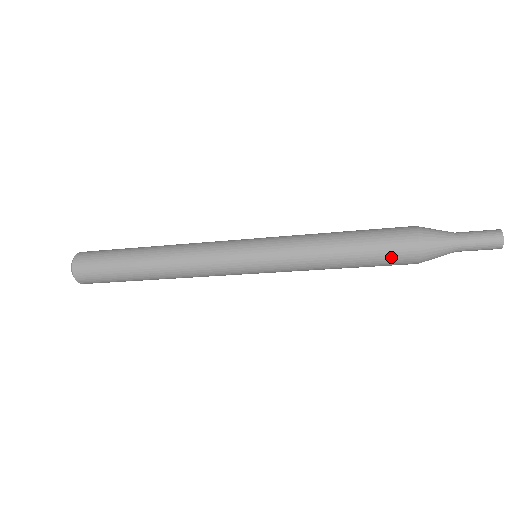
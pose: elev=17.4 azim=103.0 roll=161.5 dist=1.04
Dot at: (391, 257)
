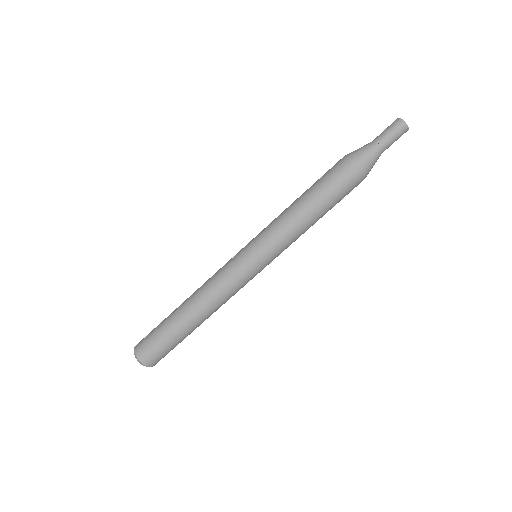
Dot at: (339, 183)
